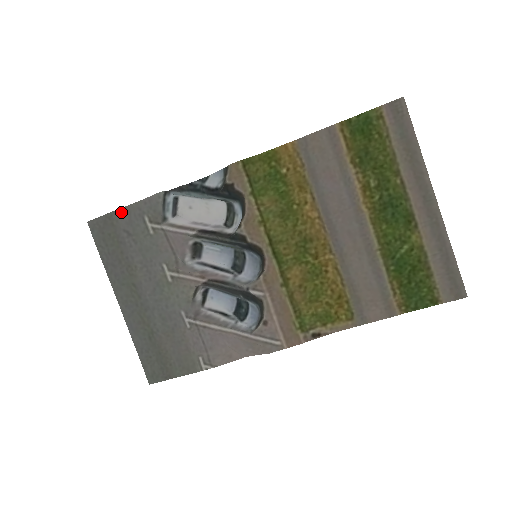
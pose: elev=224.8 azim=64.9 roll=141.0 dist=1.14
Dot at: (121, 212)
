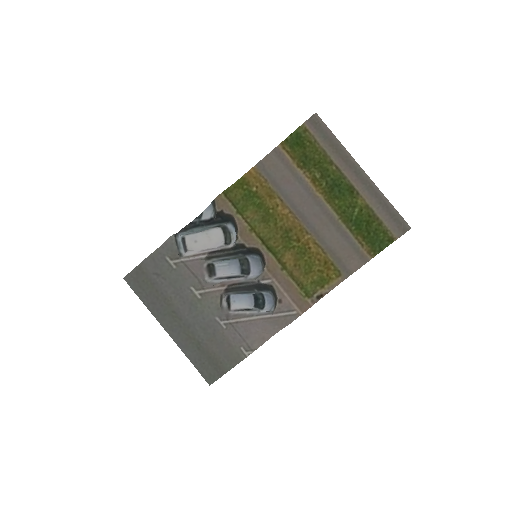
Dot at: (147, 261)
